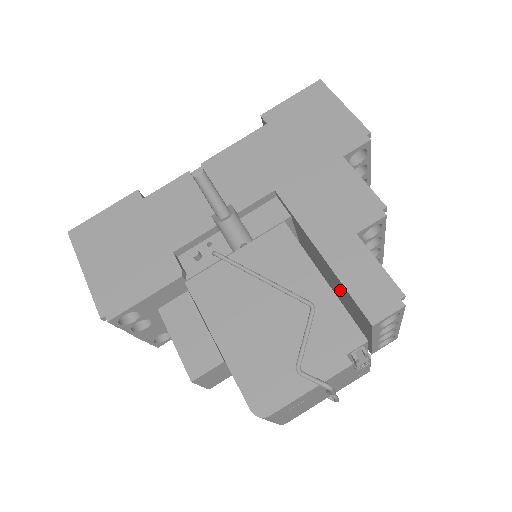
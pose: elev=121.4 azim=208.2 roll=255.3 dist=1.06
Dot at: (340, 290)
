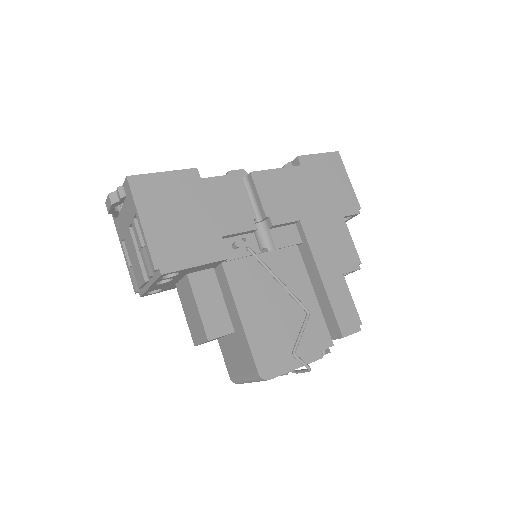
Dot at: occluded
